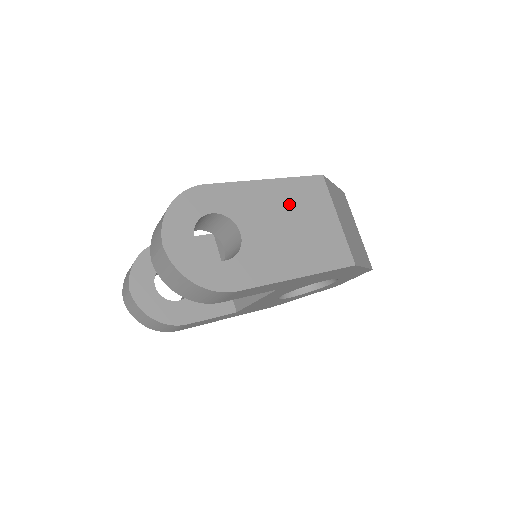
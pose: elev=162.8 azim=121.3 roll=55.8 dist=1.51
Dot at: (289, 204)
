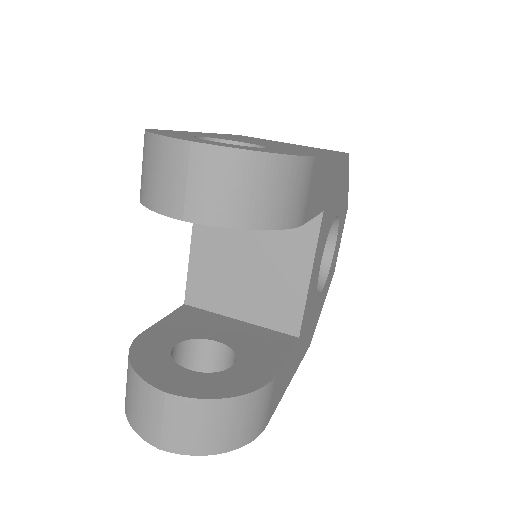
Dot at: occluded
